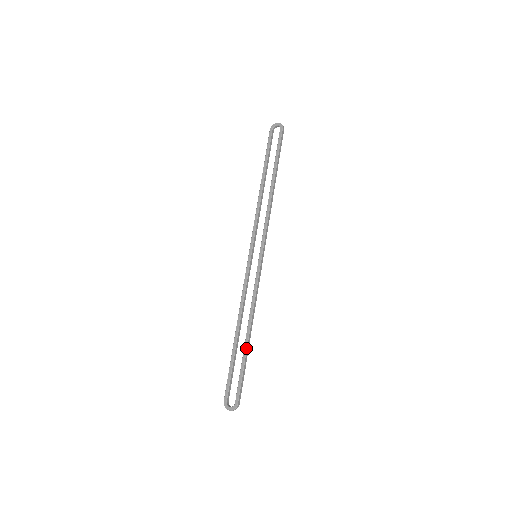
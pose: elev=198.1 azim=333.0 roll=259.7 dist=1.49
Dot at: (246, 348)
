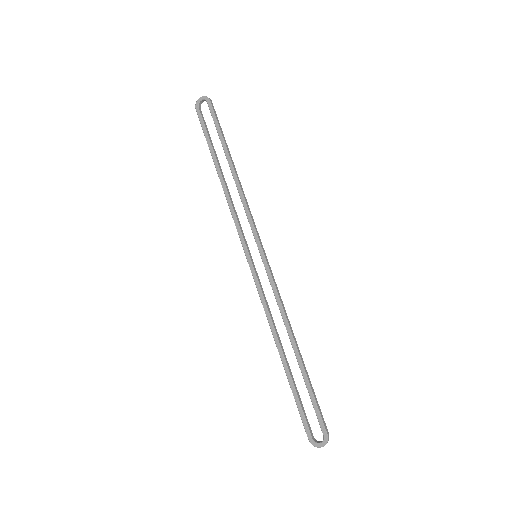
Dot at: (302, 366)
